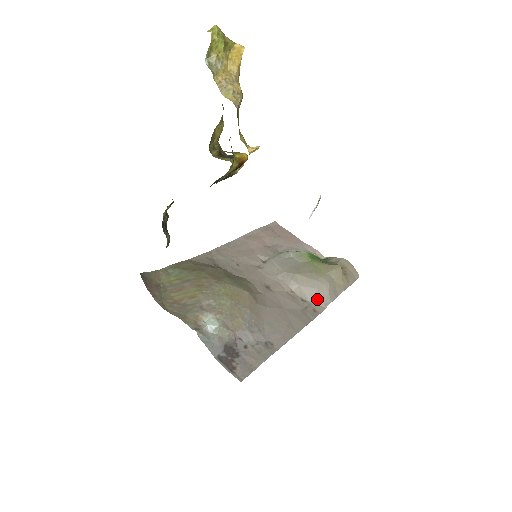
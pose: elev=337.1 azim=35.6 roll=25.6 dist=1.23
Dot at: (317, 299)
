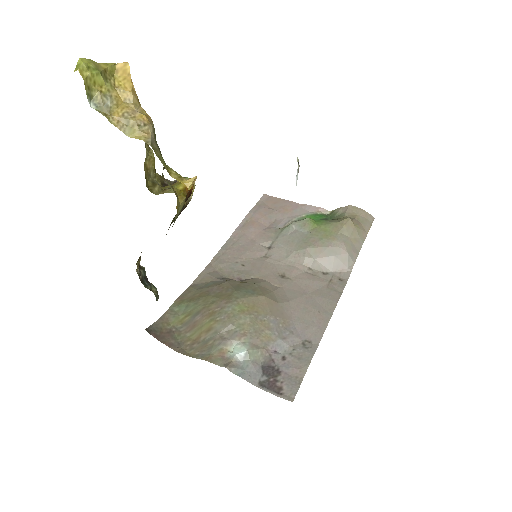
Dot at: (338, 266)
